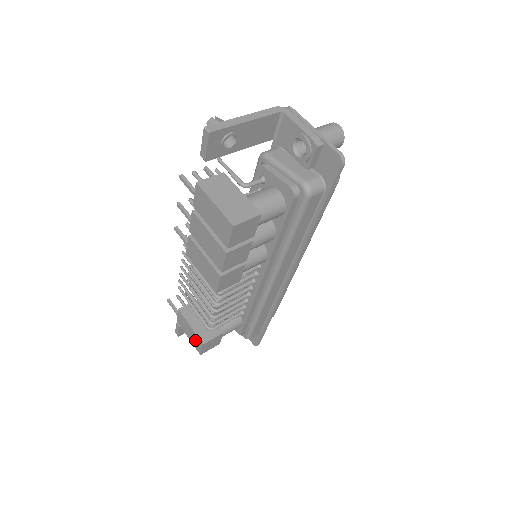
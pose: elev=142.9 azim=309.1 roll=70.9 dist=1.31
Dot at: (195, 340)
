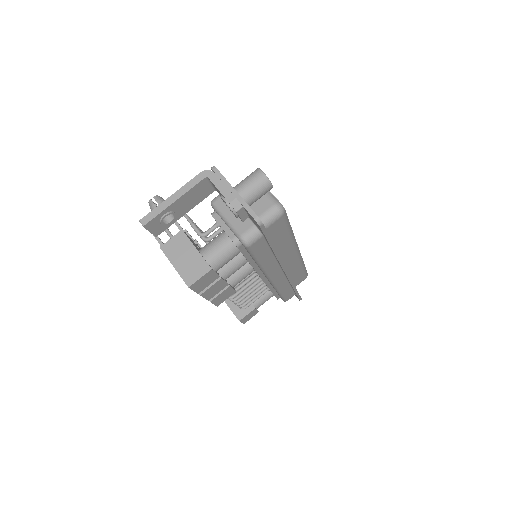
Dot at: occluded
